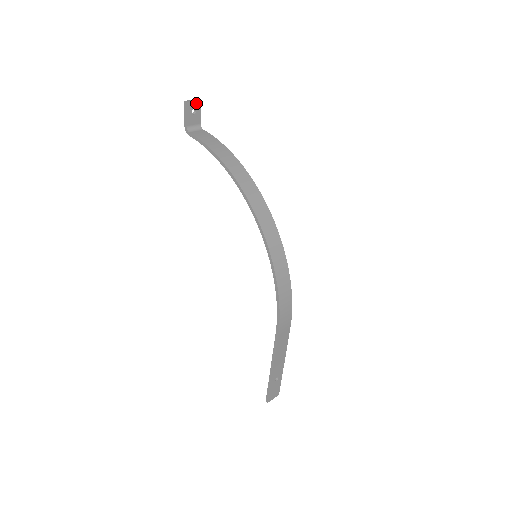
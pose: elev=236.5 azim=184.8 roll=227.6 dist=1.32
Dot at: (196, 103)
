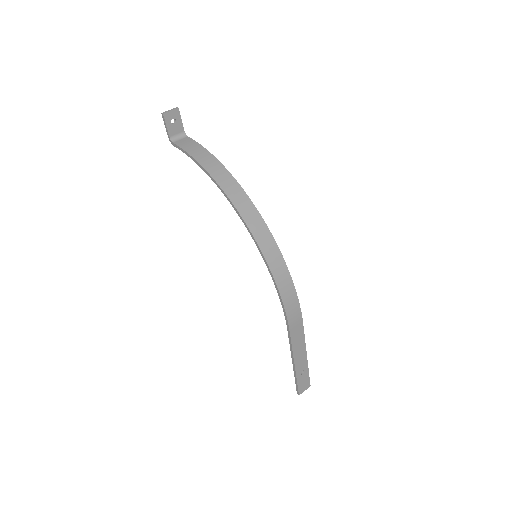
Dot at: (174, 112)
